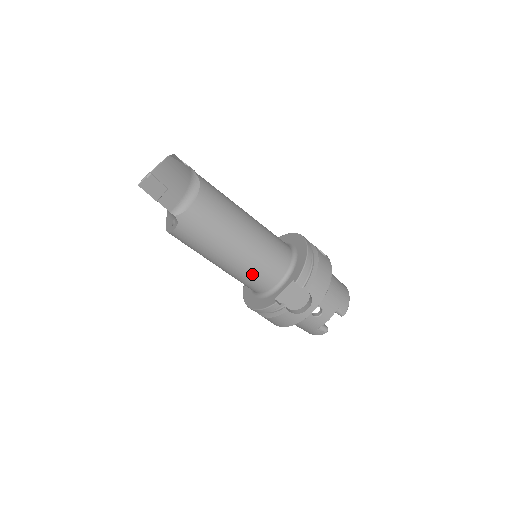
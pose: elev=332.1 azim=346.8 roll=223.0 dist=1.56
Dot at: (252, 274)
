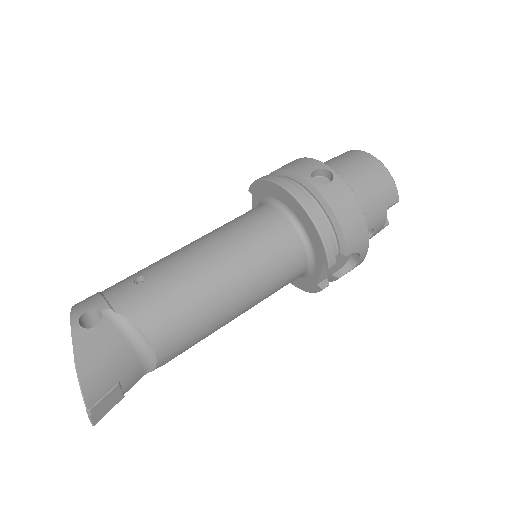
Dot at: occluded
